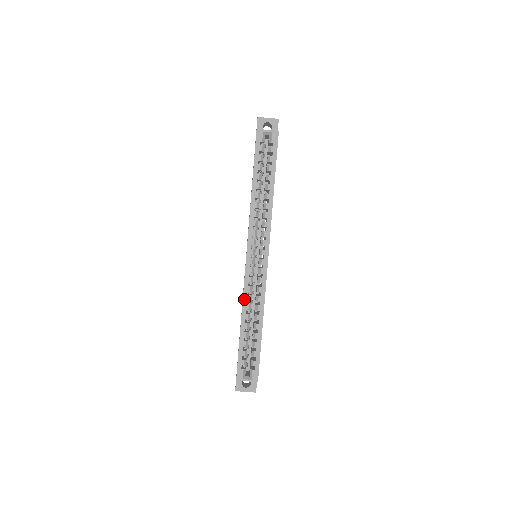
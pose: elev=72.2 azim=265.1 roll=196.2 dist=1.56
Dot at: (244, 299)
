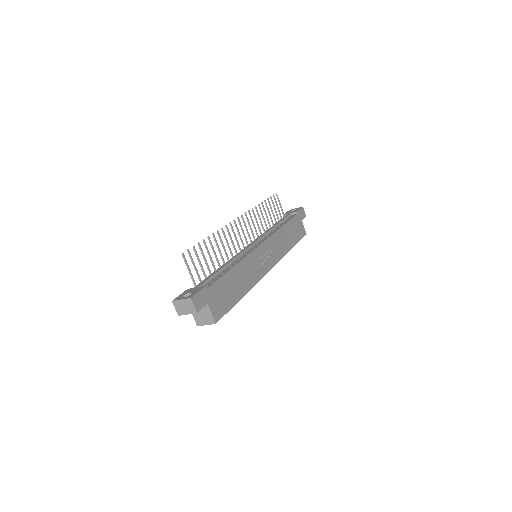
Dot at: occluded
